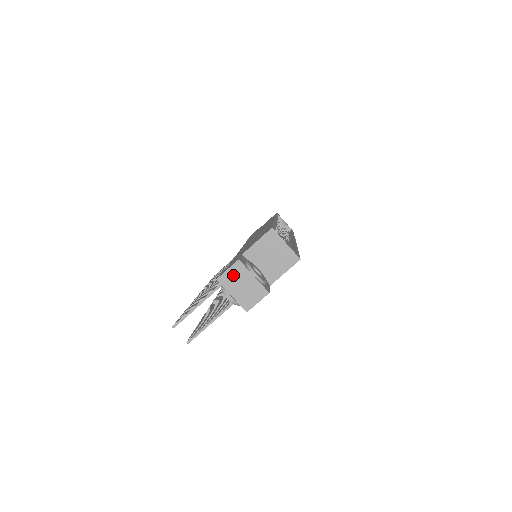
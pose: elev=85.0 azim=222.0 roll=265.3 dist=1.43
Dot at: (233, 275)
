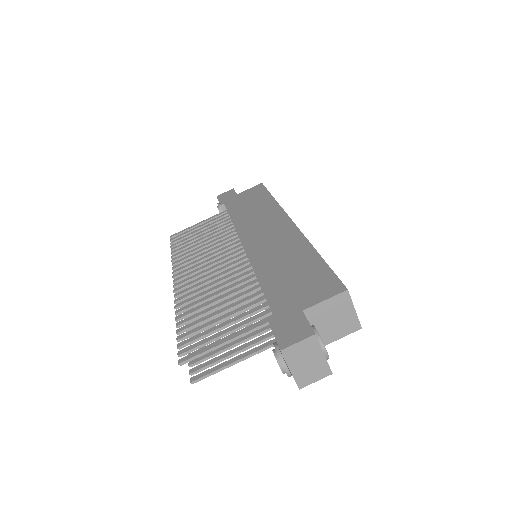
Dot at: (301, 349)
